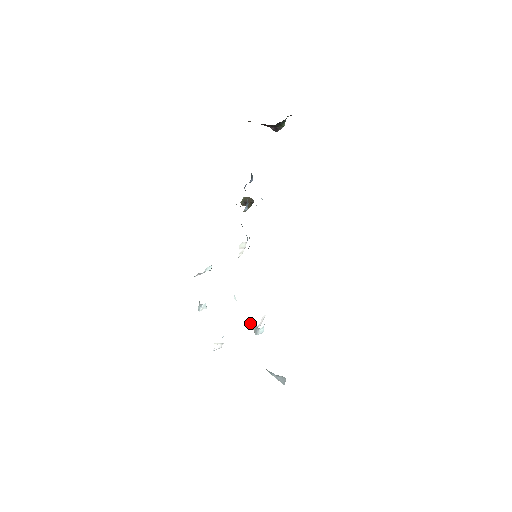
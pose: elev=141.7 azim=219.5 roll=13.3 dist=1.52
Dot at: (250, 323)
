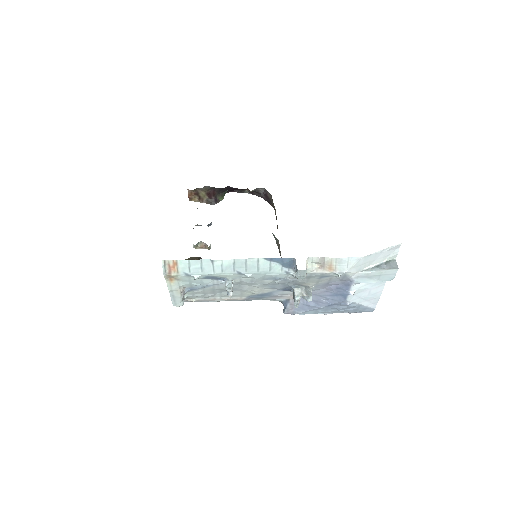
Dot at: (296, 291)
